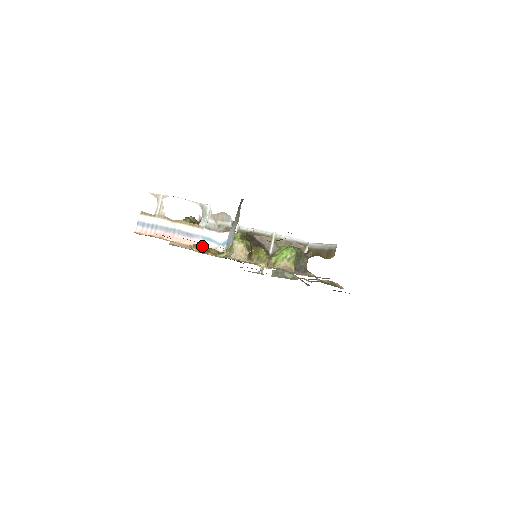
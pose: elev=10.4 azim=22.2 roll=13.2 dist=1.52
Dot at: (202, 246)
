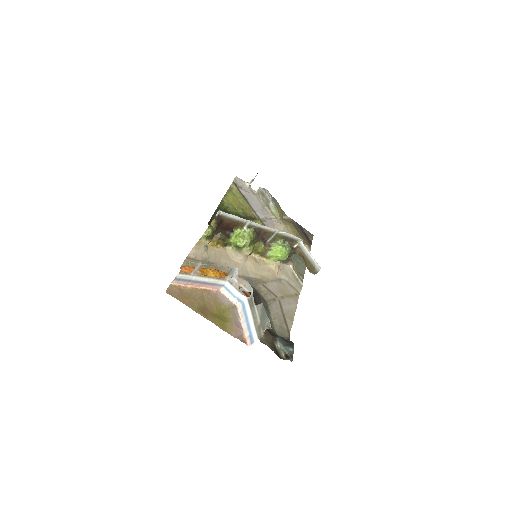
Dot at: (221, 292)
